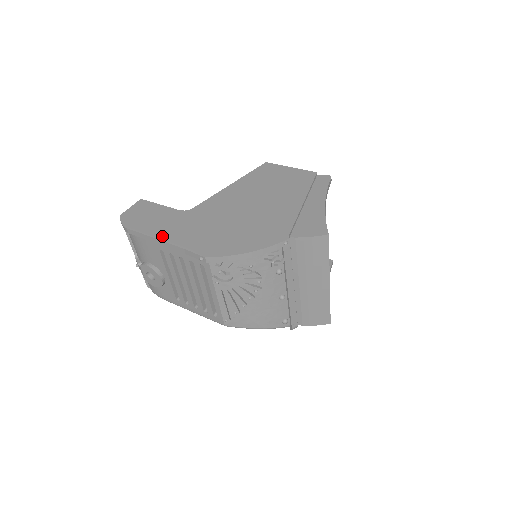
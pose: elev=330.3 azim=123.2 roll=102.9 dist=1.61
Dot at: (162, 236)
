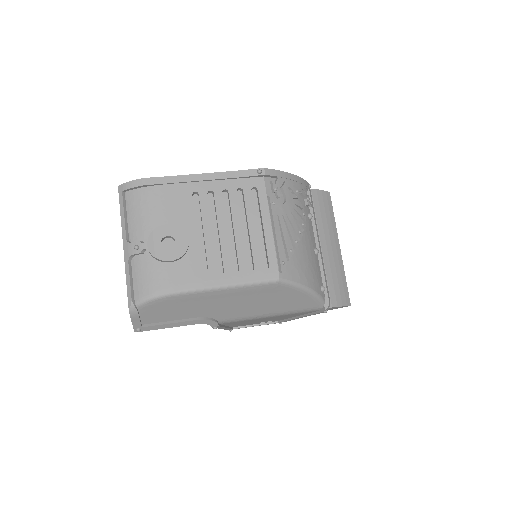
Dot at: (197, 176)
